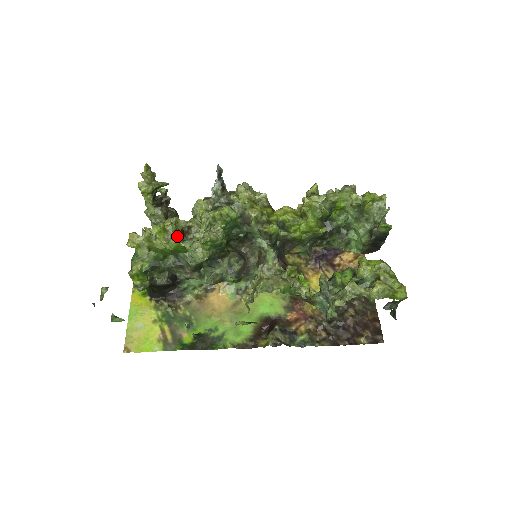
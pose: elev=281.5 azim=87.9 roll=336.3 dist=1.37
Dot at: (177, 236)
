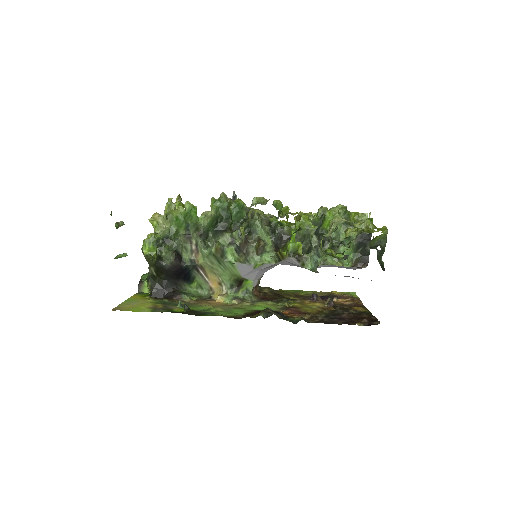
Dot at: occluded
